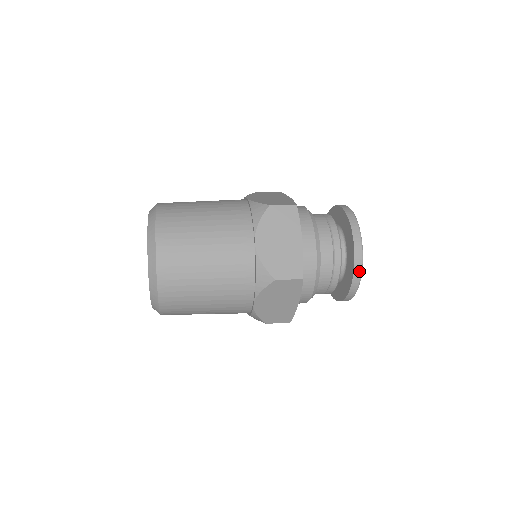
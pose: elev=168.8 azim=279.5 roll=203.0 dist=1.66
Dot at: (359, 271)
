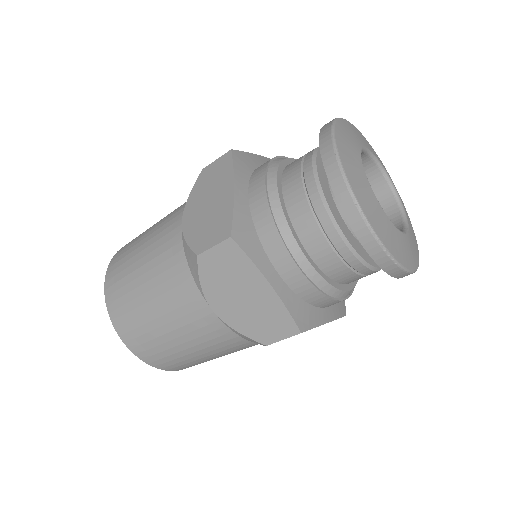
Dot at: (344, 190)
